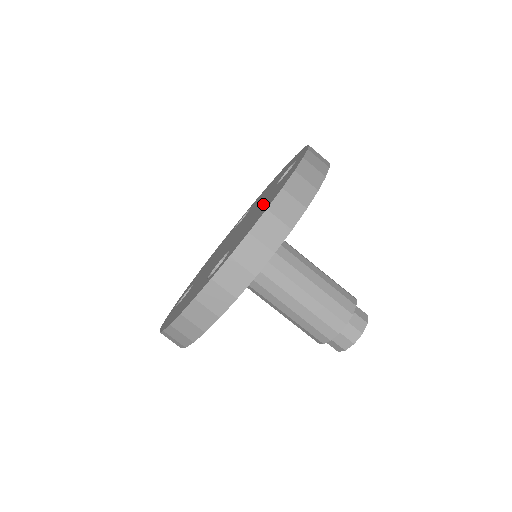
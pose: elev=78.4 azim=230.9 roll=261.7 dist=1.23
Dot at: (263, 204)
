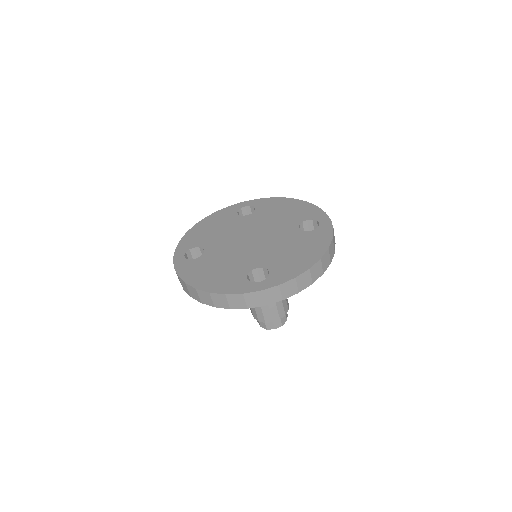
Dot at: (293, 245)
